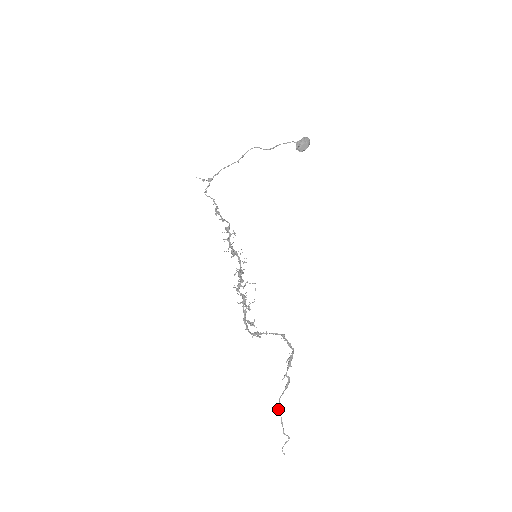
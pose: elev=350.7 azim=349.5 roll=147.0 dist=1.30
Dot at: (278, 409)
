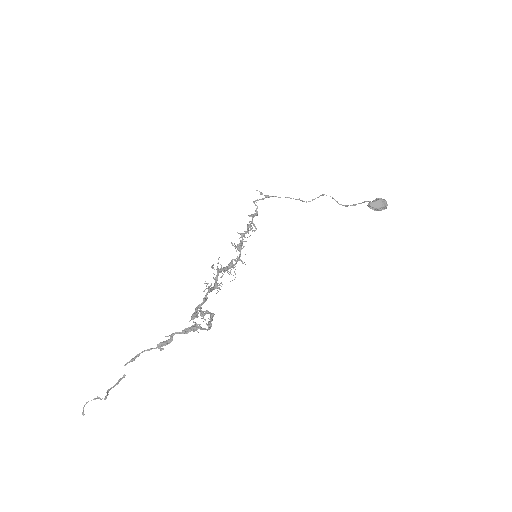
Dot at: (129, 361)
